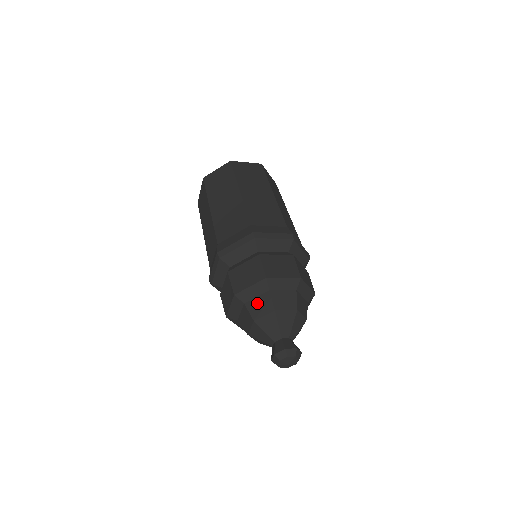
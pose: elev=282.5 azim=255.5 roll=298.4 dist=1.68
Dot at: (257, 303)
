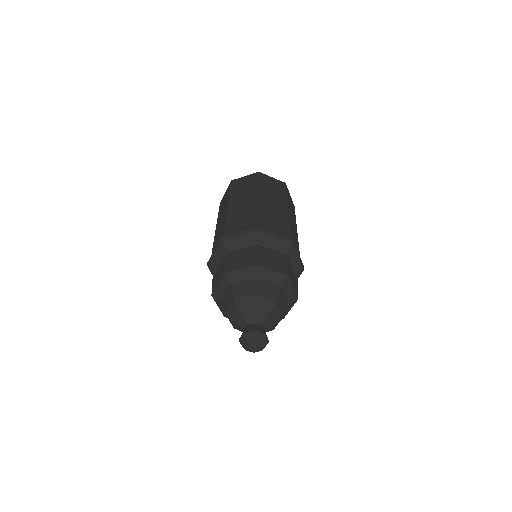
Dot at: (242, 286)
